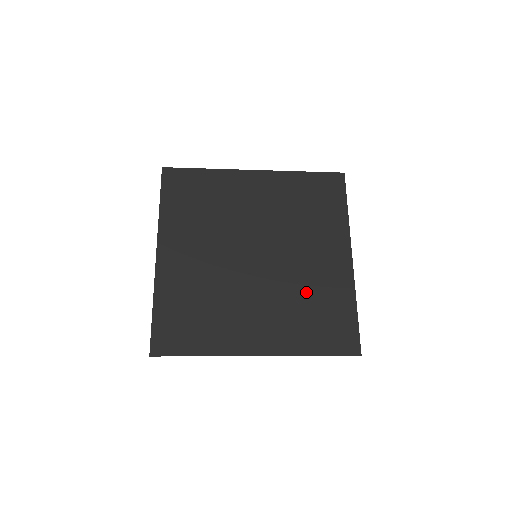
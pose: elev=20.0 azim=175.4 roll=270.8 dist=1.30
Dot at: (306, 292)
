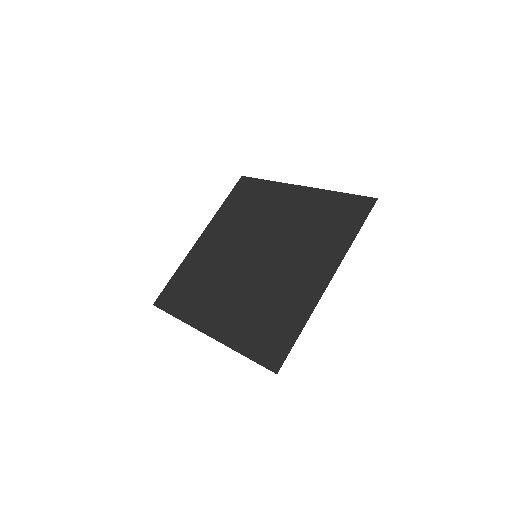
Dot at: (305, 227)
